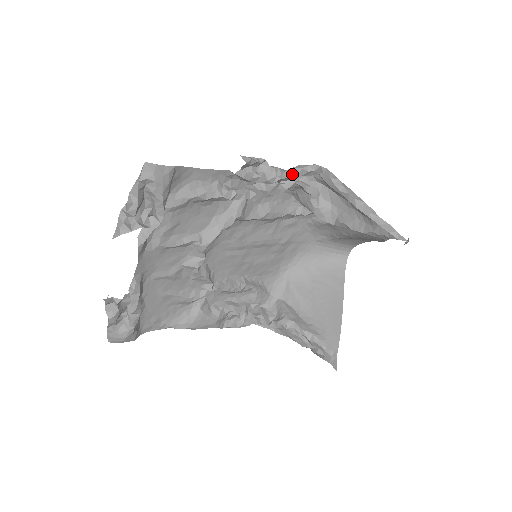
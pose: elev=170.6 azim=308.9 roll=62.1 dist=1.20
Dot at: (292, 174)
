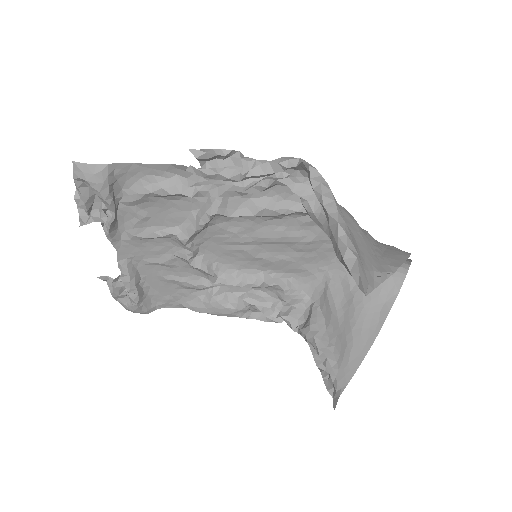
Dot at: (265, 170)
